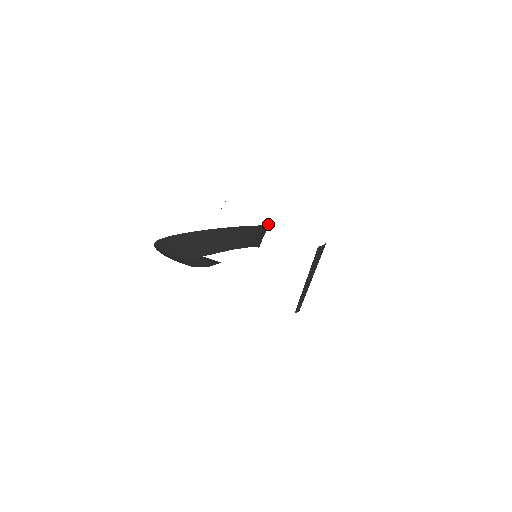
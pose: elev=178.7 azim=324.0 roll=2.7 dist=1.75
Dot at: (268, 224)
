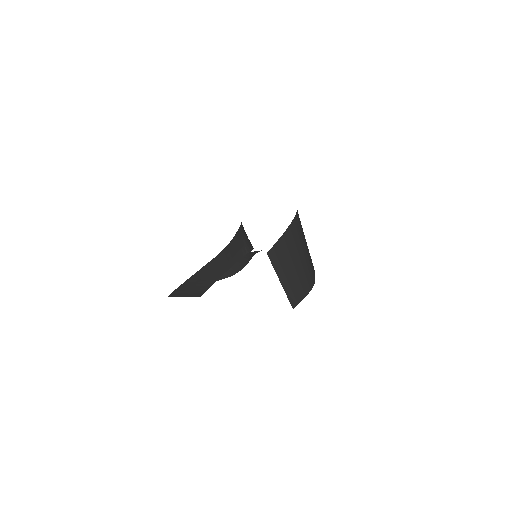
Dot at: (229, 243)
